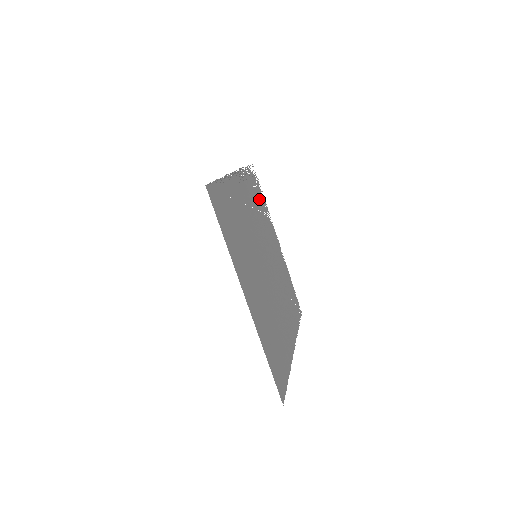
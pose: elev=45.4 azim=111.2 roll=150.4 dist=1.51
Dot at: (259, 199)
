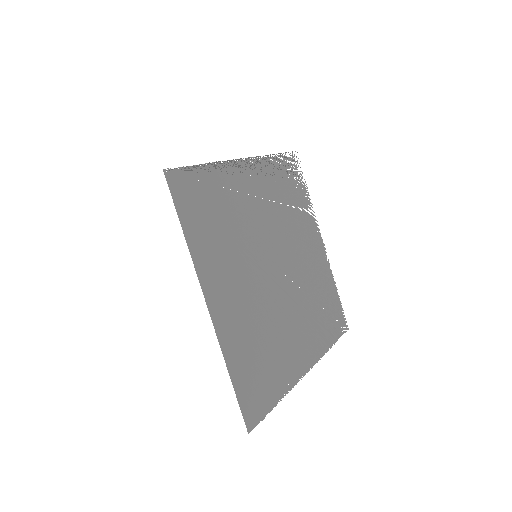
Dot at: (294, 192)
